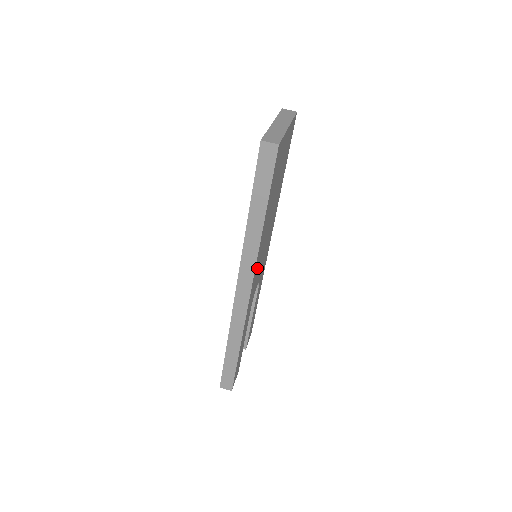
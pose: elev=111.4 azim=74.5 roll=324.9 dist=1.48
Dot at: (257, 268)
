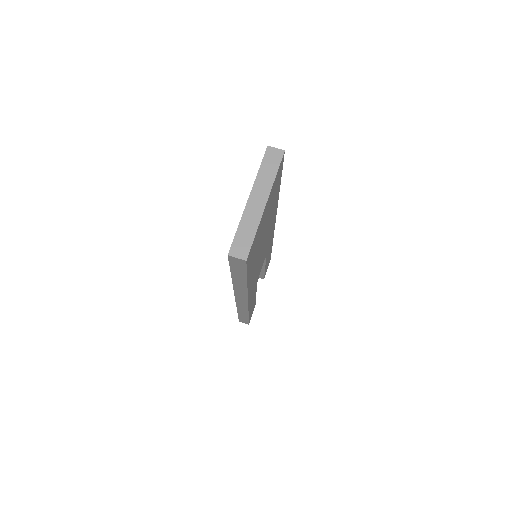
Dot at: (253, 283)
